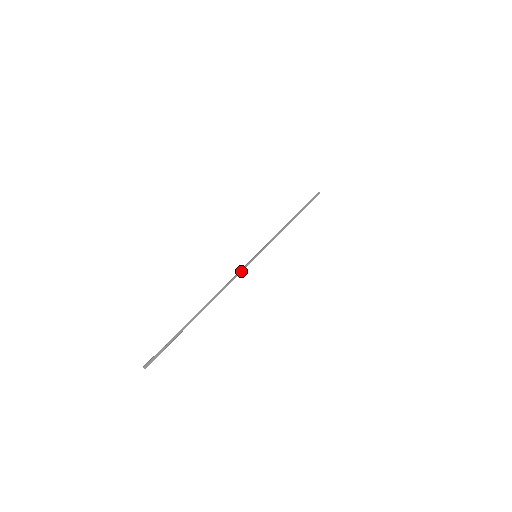
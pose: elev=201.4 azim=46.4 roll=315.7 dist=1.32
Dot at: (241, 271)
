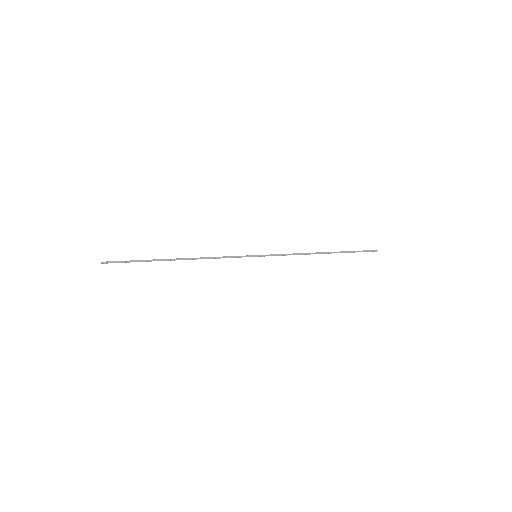
Dot at: (231, 257)
